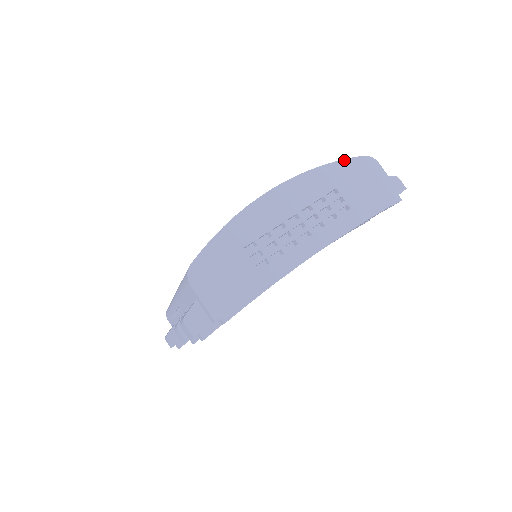
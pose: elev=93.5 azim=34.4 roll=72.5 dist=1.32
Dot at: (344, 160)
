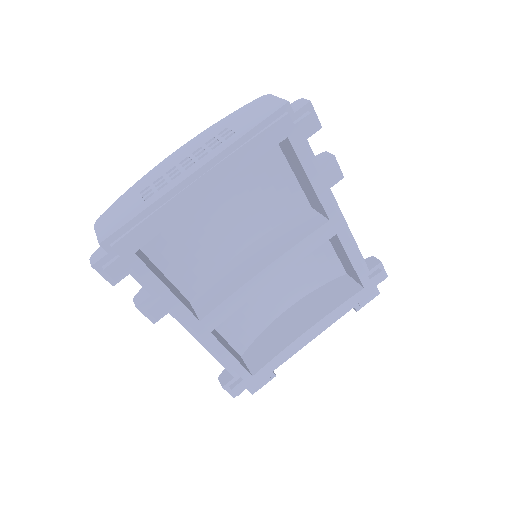
Dot at: (240, 109)
